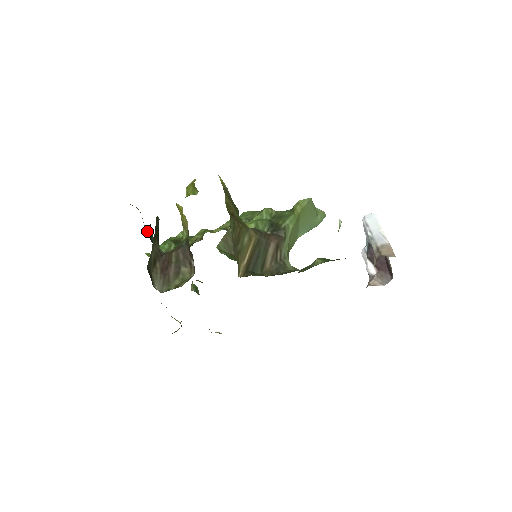
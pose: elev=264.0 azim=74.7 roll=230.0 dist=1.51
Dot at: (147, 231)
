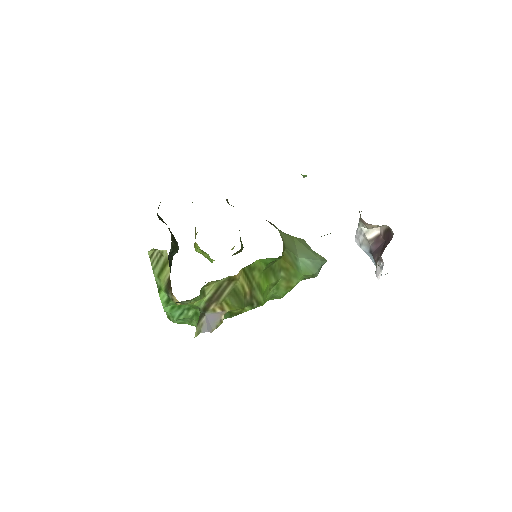
Dot at: occluded
